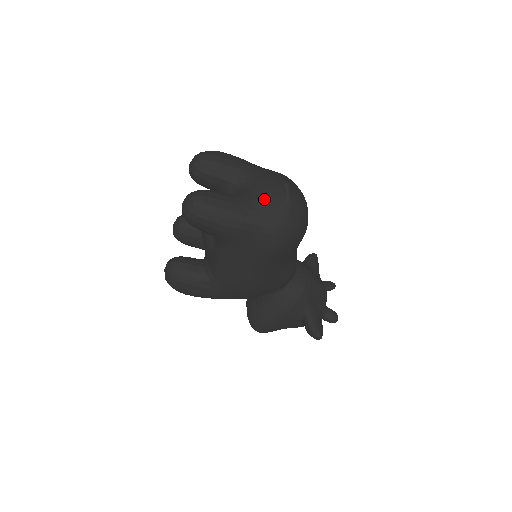
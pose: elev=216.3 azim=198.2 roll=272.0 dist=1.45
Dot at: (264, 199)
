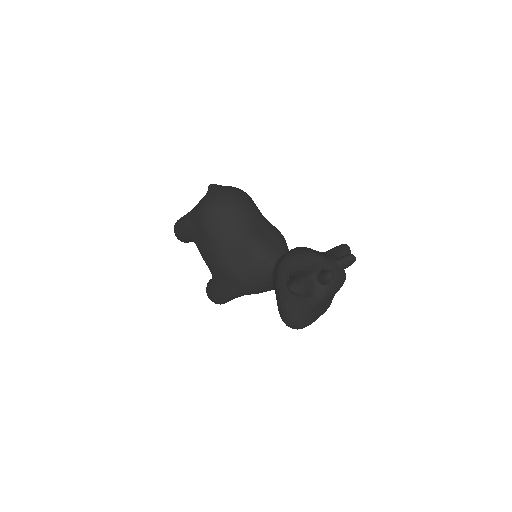
Dot at: occluded
